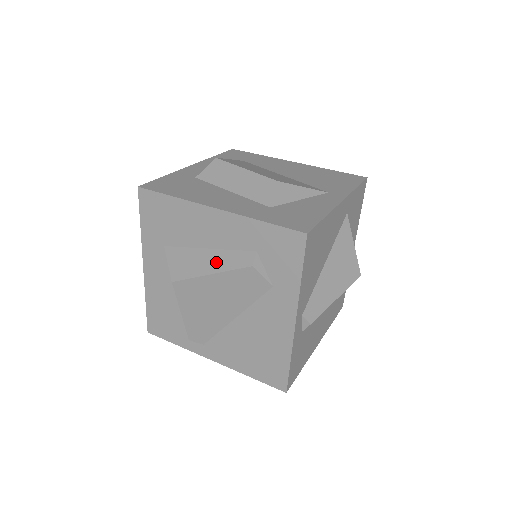
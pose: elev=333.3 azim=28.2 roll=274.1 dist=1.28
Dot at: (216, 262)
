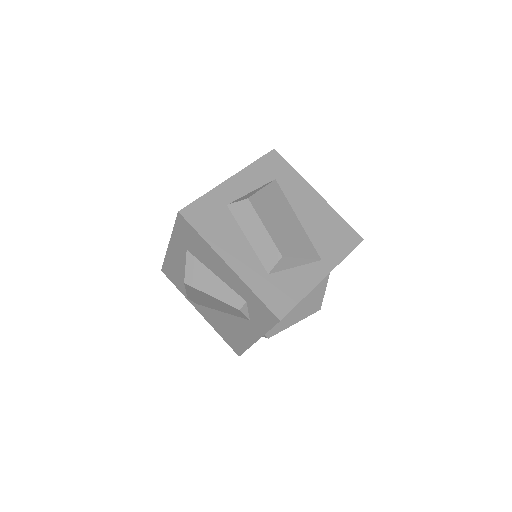
Dot at: (218, 290)
